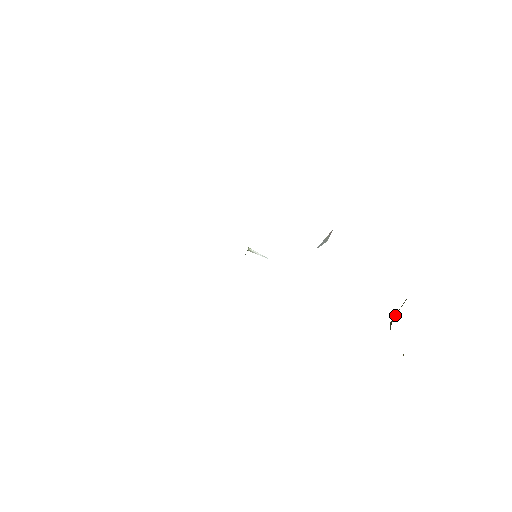
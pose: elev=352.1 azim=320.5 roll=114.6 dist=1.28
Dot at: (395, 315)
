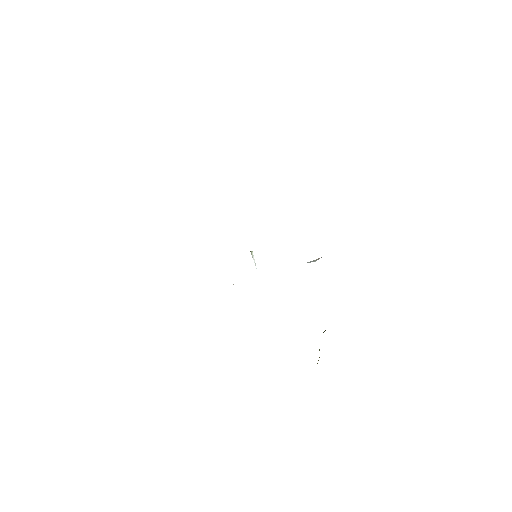
Dot at: occluded
